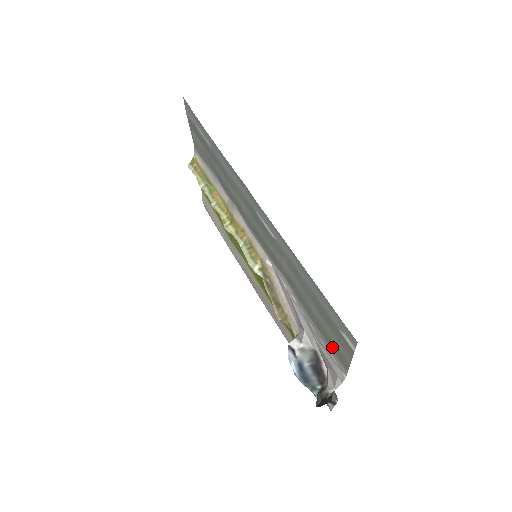
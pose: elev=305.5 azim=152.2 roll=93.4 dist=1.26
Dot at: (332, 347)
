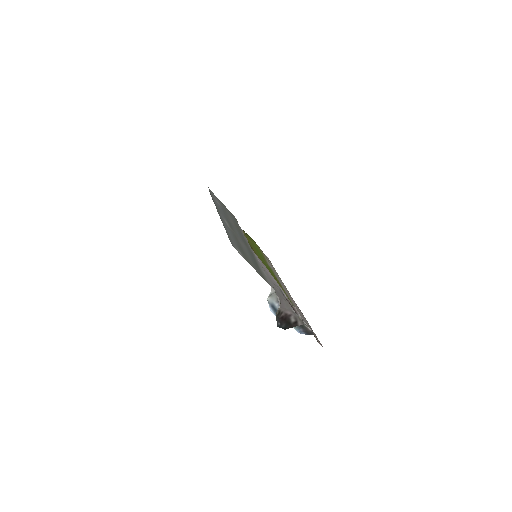
Dot at: (261, 273)
